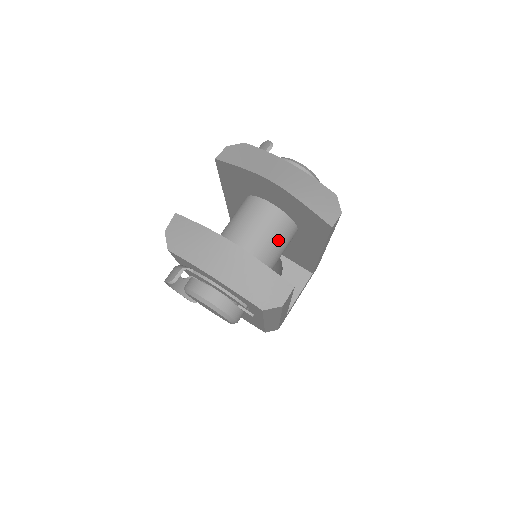
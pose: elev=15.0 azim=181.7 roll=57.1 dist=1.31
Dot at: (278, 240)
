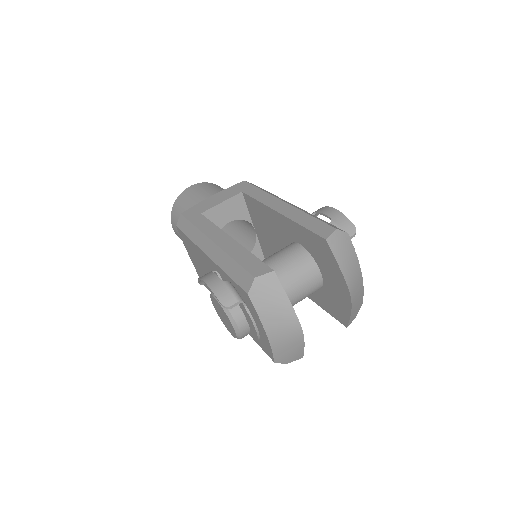
Dot at: occluded
